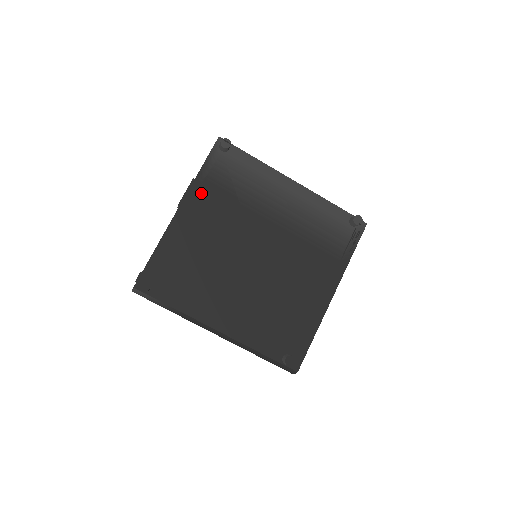
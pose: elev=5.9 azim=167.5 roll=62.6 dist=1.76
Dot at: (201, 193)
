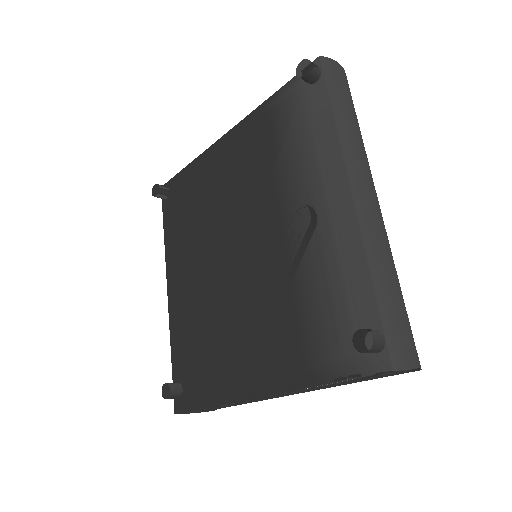
Dot at: (253, 128)
